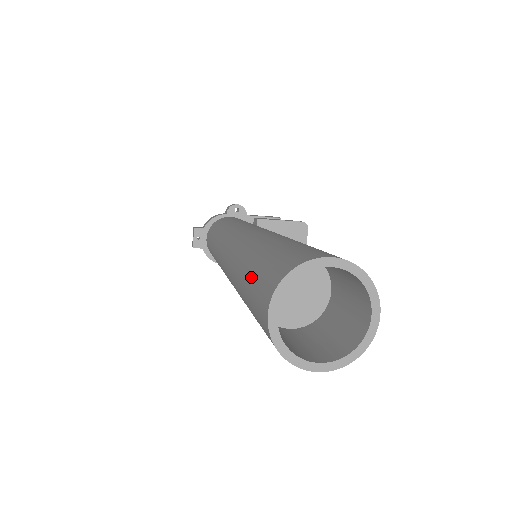
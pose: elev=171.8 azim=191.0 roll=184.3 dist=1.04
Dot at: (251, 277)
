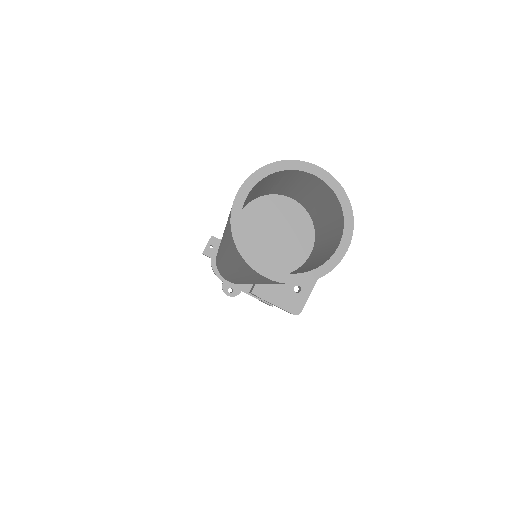
Dot at: occluded
